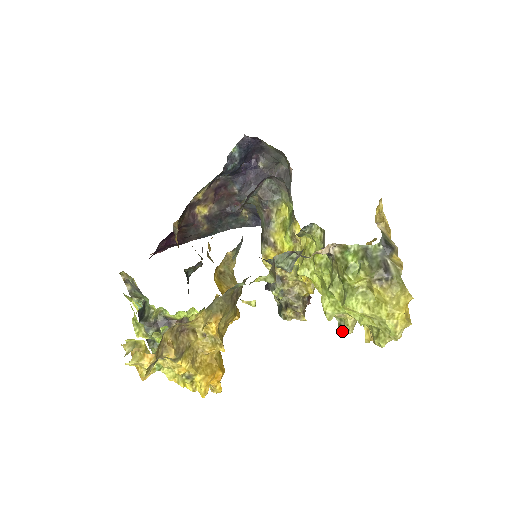
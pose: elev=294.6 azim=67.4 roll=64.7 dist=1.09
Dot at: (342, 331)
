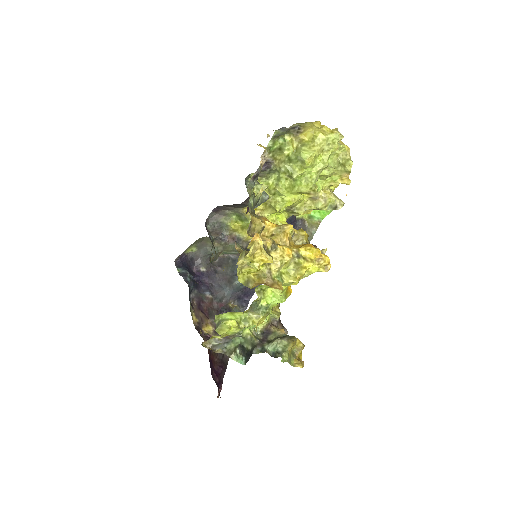
Dot at: (339, 208)
